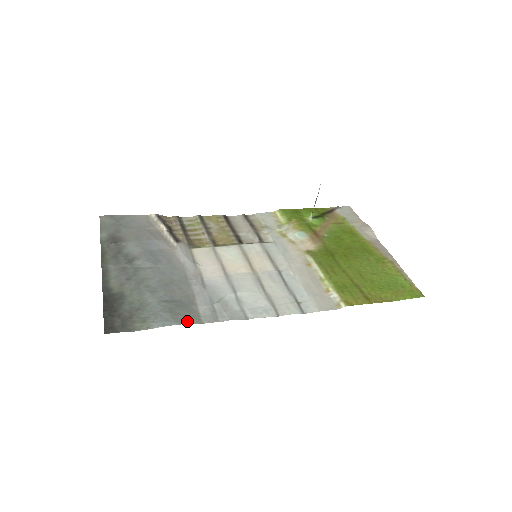
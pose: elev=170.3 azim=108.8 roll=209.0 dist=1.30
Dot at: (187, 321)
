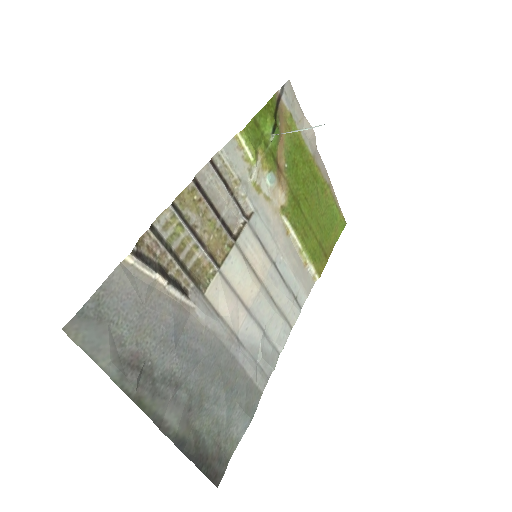
Dot at: (256, 405)
